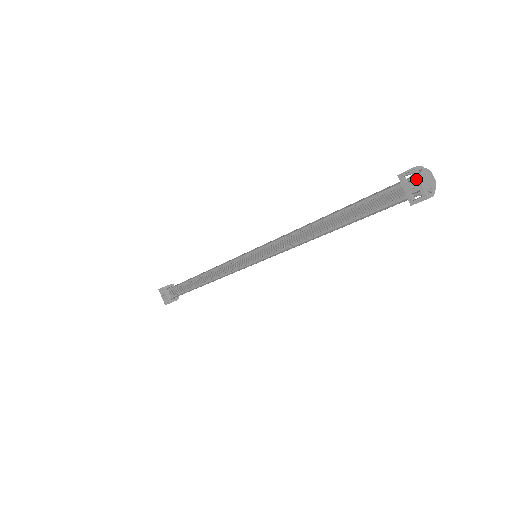
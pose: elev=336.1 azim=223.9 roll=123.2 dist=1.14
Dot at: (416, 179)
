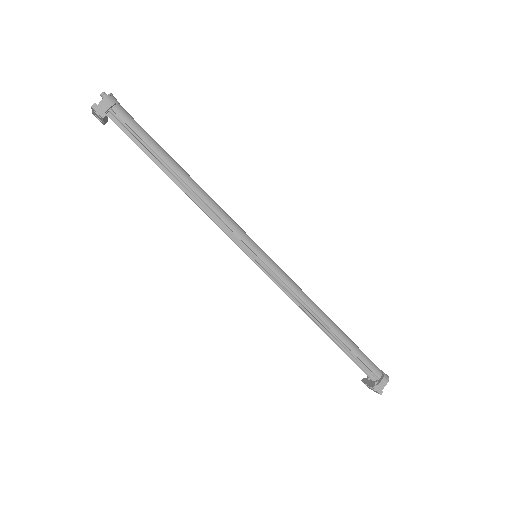
Dot at: (376, 392)
